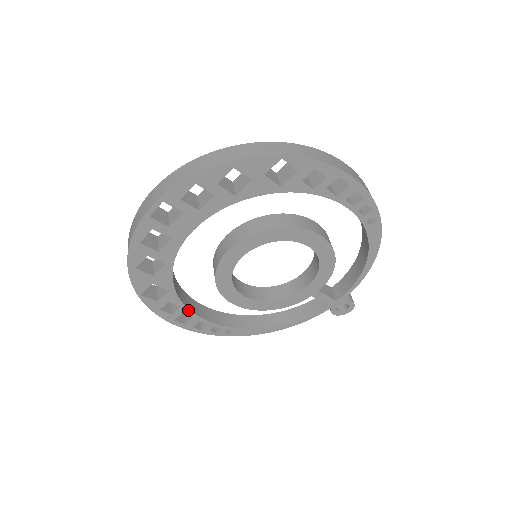
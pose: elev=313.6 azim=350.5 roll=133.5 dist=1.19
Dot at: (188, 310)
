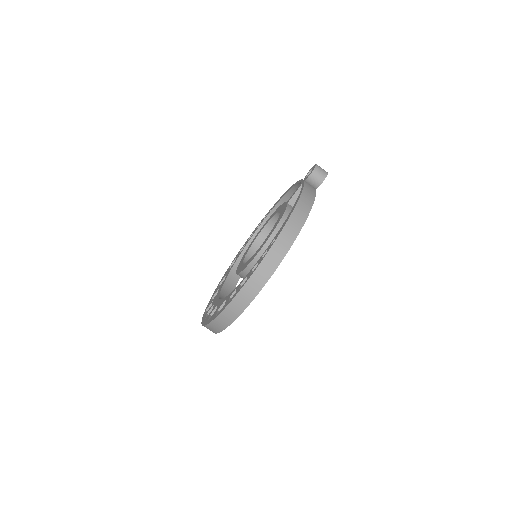
Dot at: occluded
